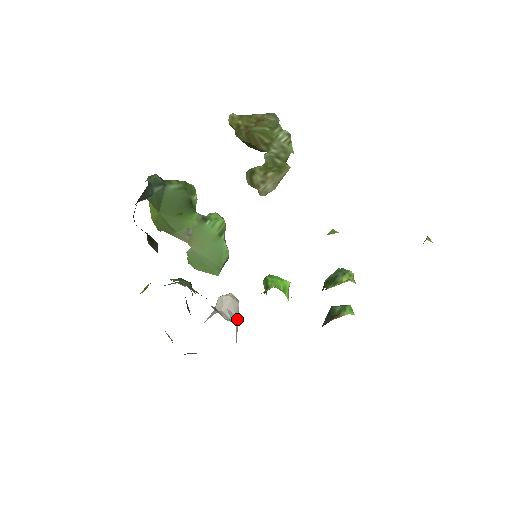
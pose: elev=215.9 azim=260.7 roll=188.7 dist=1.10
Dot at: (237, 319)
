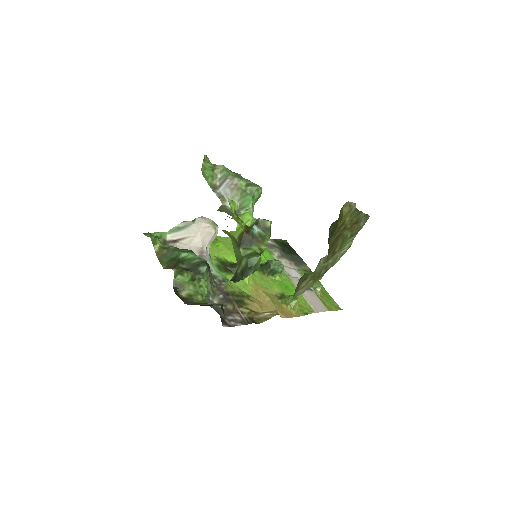
Dot at: occluded
